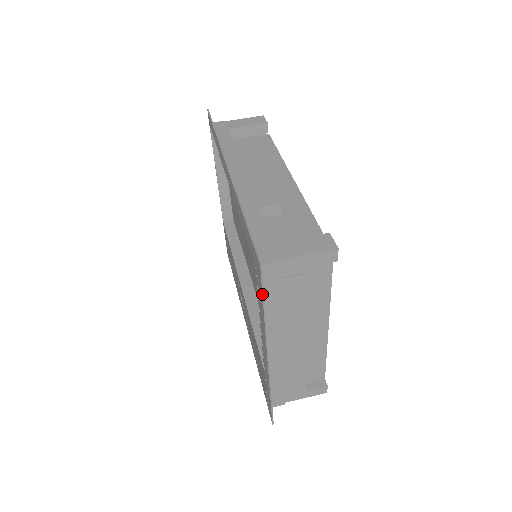
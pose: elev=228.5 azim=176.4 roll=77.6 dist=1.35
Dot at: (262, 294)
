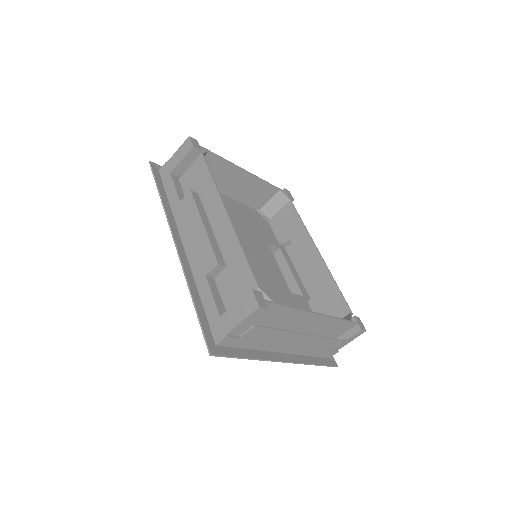
Dot at: occluded
